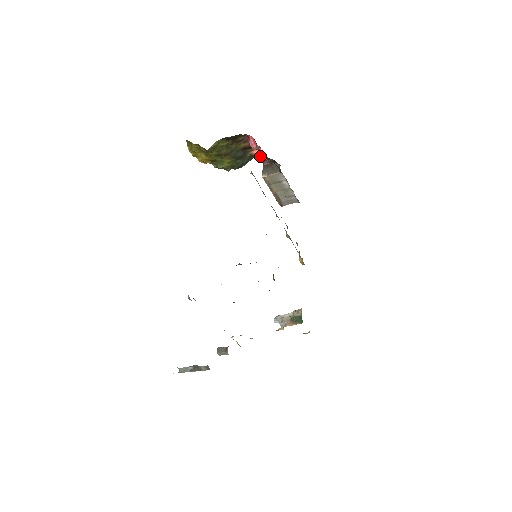
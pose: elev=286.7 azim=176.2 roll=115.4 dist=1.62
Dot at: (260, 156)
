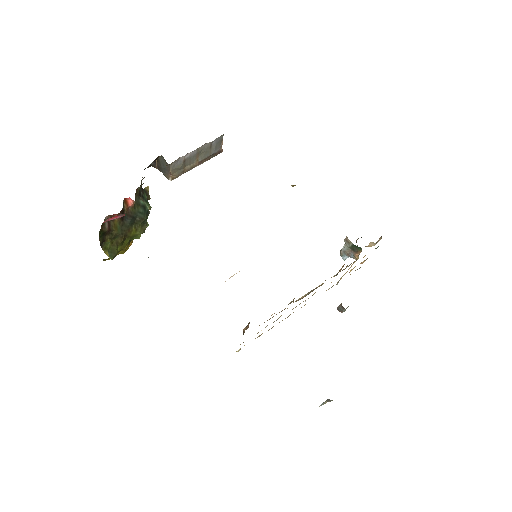
Dot at: occluded
